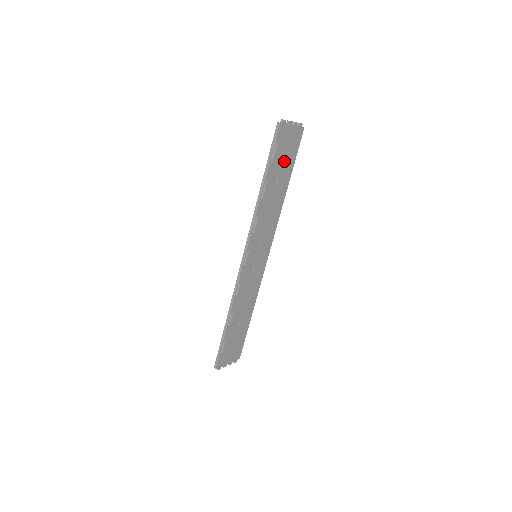
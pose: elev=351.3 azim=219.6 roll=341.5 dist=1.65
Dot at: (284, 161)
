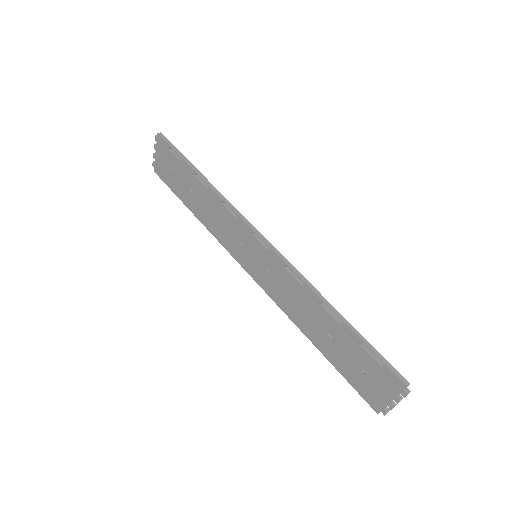
Dot at: occluded
